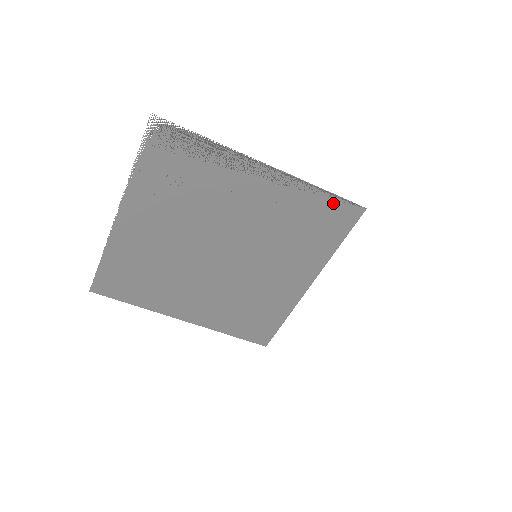
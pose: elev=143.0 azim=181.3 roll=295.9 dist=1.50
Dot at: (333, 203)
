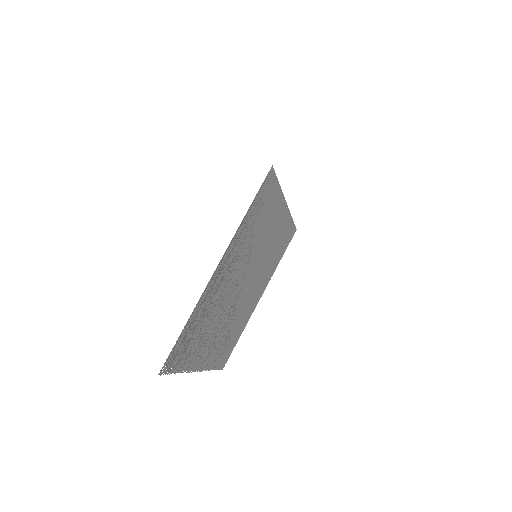
Dot at: (257, 199)
